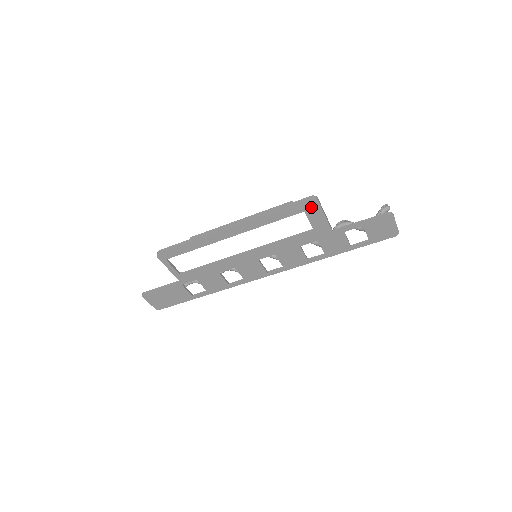
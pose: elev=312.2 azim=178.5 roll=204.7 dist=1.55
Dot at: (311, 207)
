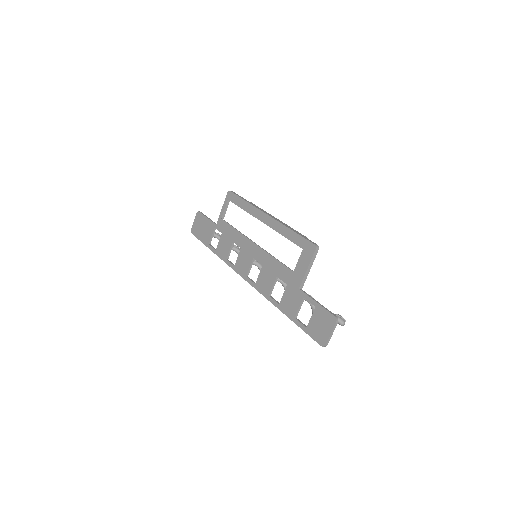
Dot at: (309, 250)
